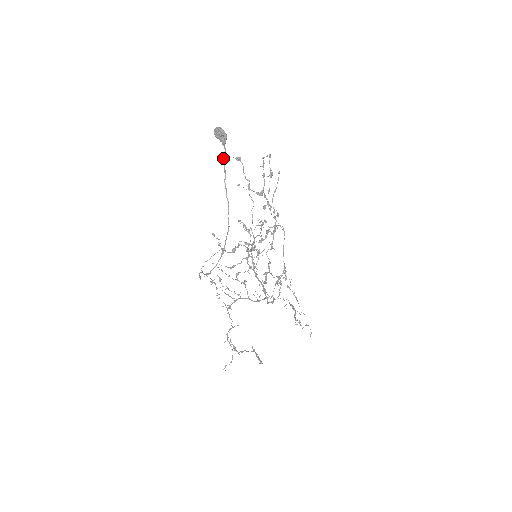
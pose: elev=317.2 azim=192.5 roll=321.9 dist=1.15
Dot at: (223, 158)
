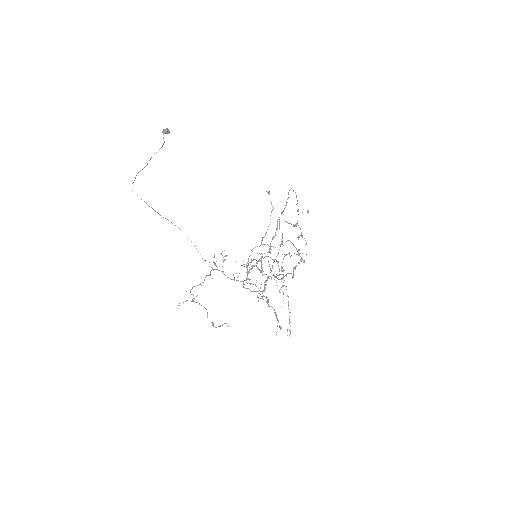
Dot at: (164, 141)
